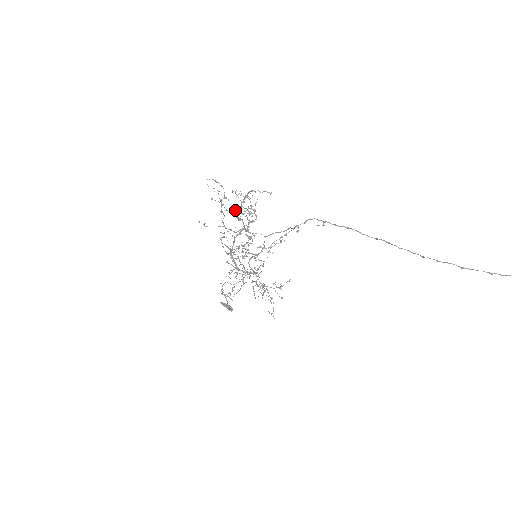
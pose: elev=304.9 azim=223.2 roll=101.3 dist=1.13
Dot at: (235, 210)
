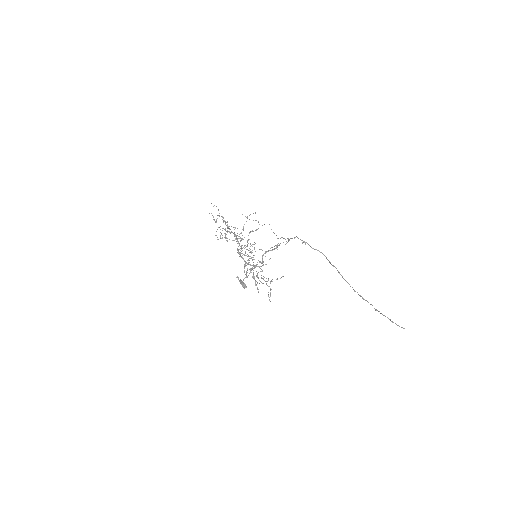
Dot at: occluded
